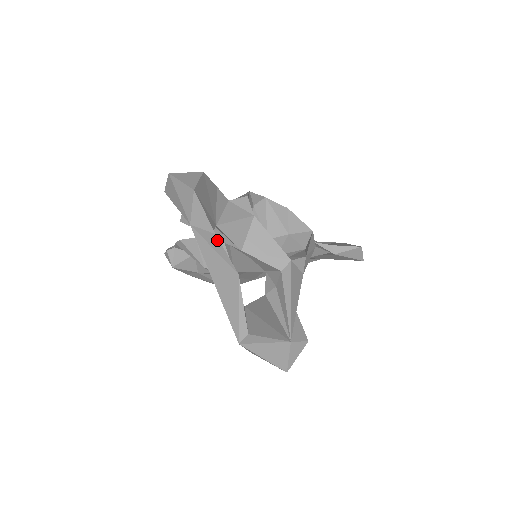
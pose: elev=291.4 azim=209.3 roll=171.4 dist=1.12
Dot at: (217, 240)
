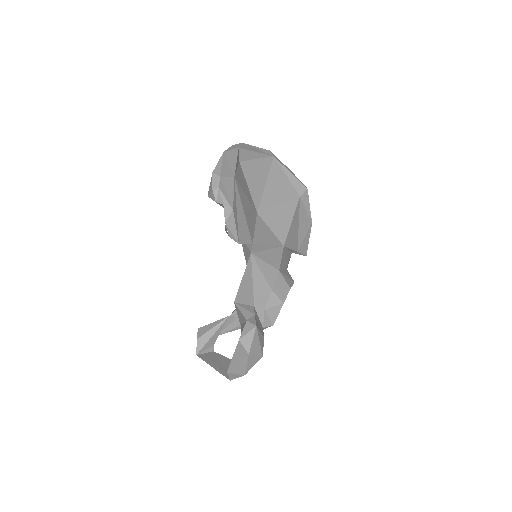
Dot at: (229, 379)
